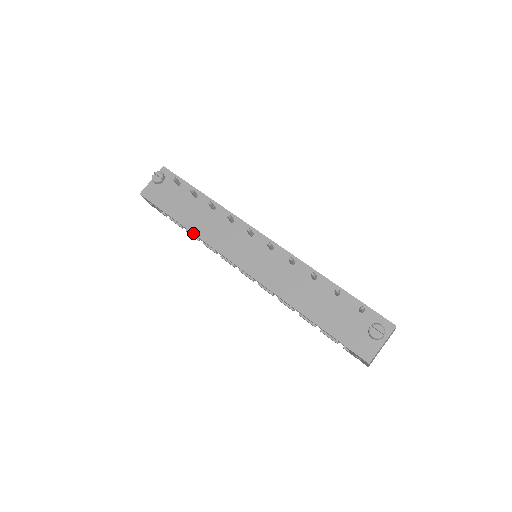
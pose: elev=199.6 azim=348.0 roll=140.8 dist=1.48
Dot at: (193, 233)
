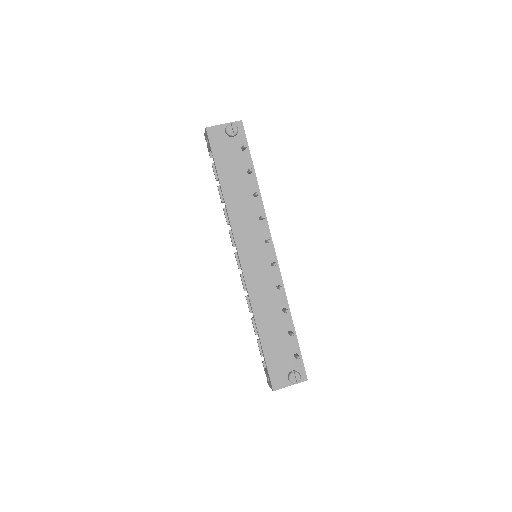
Dot at: (225, 202)
